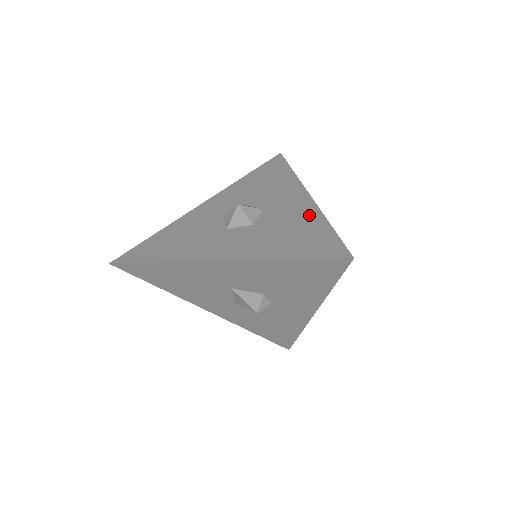
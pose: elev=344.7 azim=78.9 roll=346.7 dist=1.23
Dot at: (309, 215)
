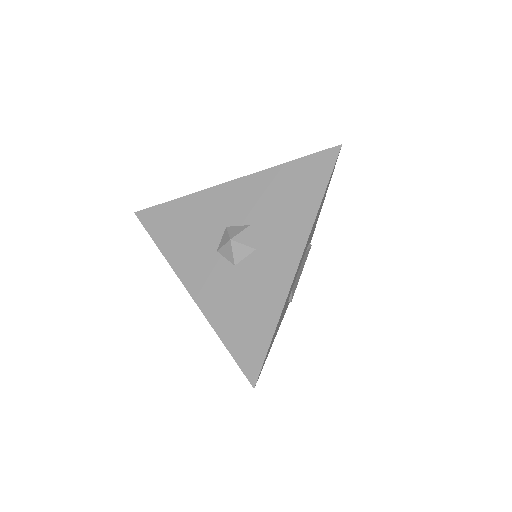
Dot at: (274, 299)
